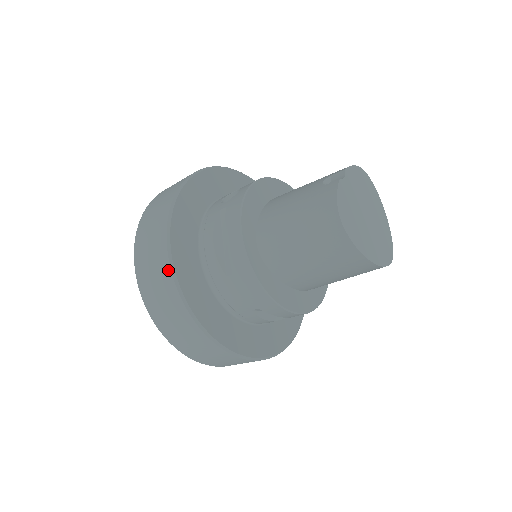
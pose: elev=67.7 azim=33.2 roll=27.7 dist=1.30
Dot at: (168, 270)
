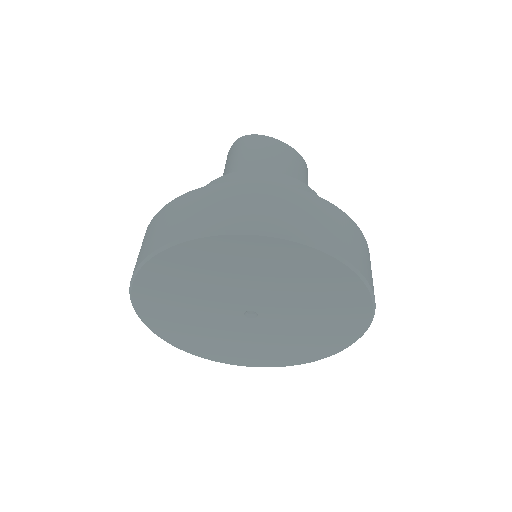
Dot at: (186, 196)
